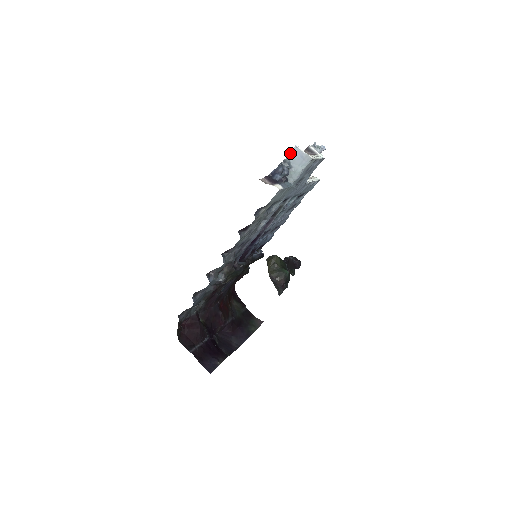
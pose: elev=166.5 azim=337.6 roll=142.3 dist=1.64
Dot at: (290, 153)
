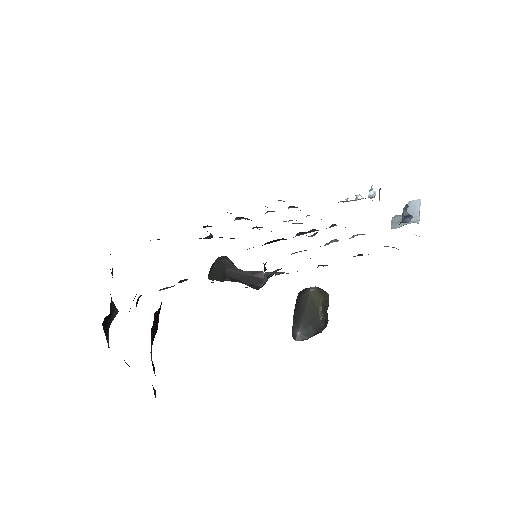
Dot at: (412, 201)
